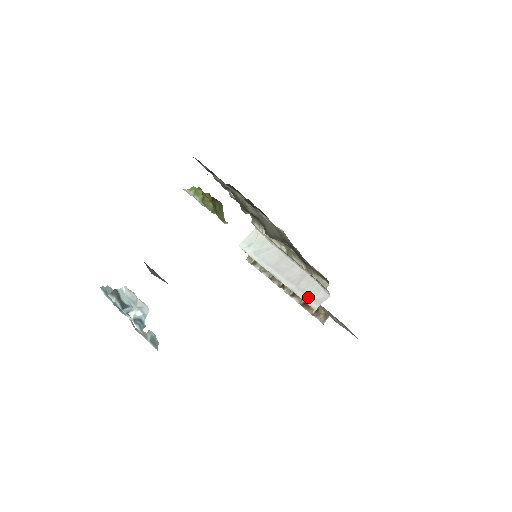
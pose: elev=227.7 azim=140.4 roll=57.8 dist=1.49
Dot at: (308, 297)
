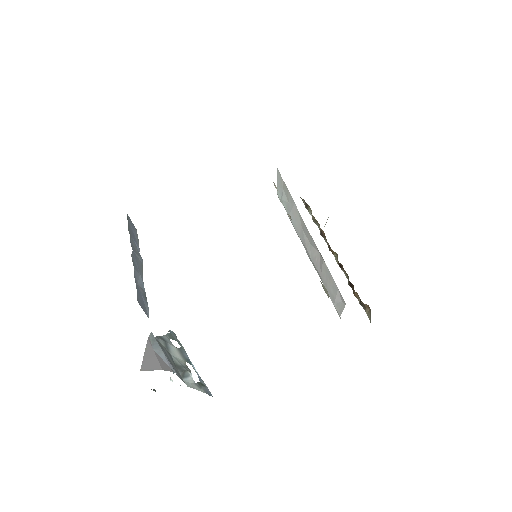
Dot at: (330, 298)
